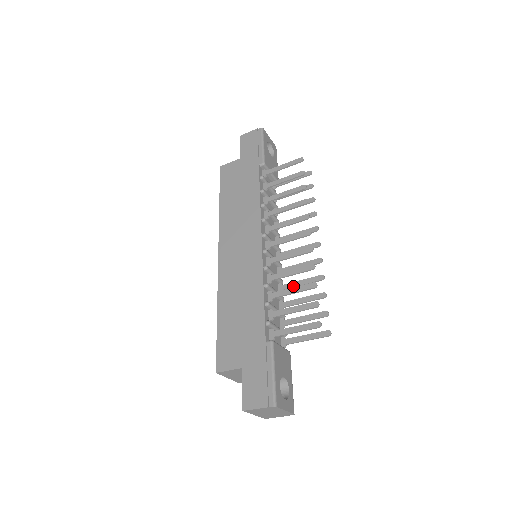
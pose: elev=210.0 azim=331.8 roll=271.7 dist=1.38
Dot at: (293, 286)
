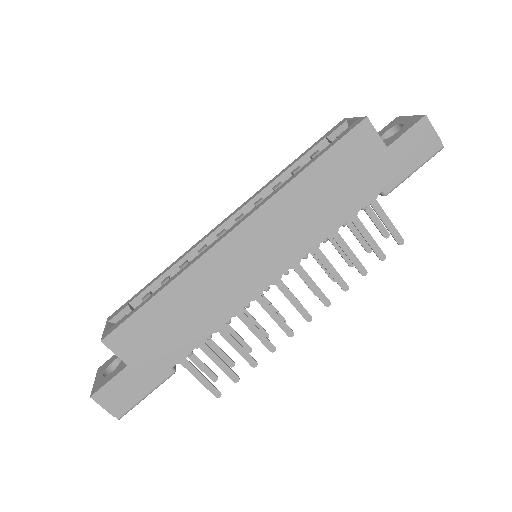
Dot at: occluded
